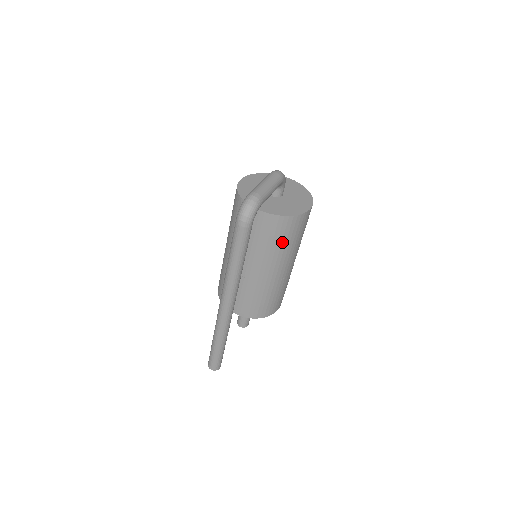
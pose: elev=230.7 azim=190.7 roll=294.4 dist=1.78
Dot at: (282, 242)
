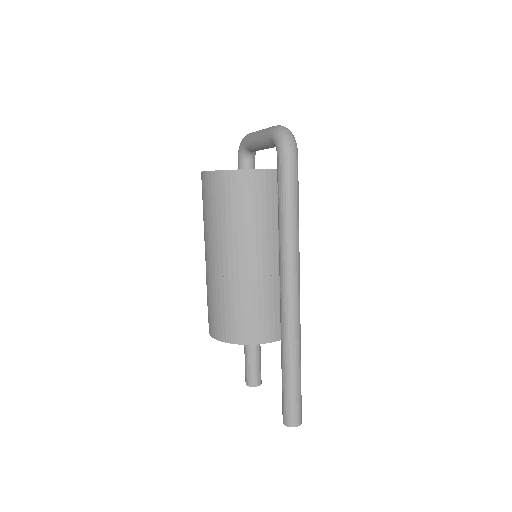
Dot at: occluded
